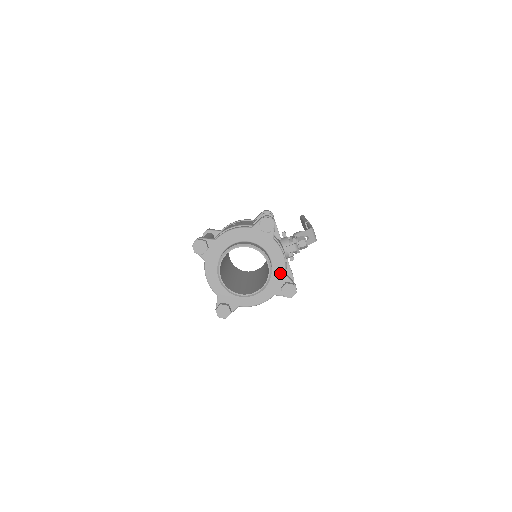
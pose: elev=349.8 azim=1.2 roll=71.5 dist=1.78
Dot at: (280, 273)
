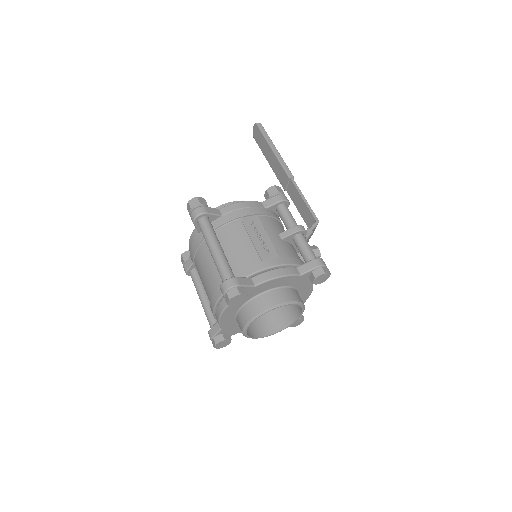
Dot at: occluded
